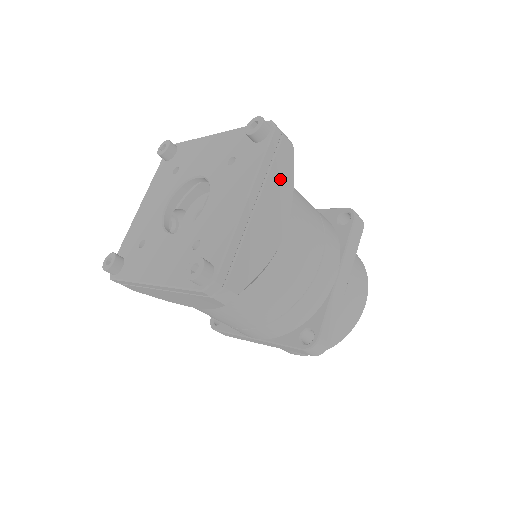
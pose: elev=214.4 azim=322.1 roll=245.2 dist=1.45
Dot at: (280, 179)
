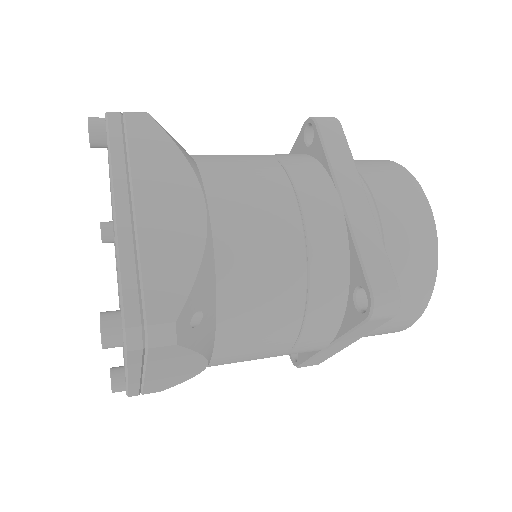
Dot at: (170, 360)
